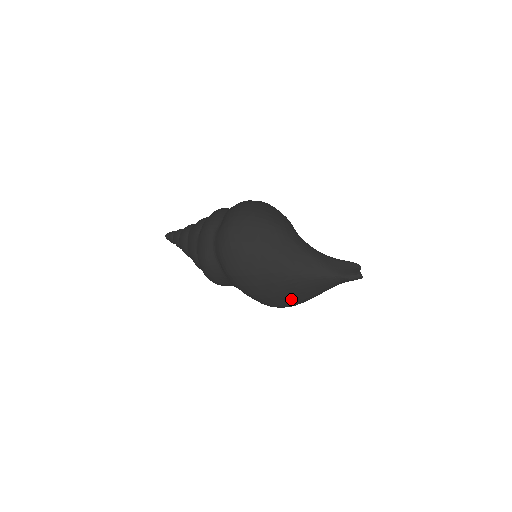
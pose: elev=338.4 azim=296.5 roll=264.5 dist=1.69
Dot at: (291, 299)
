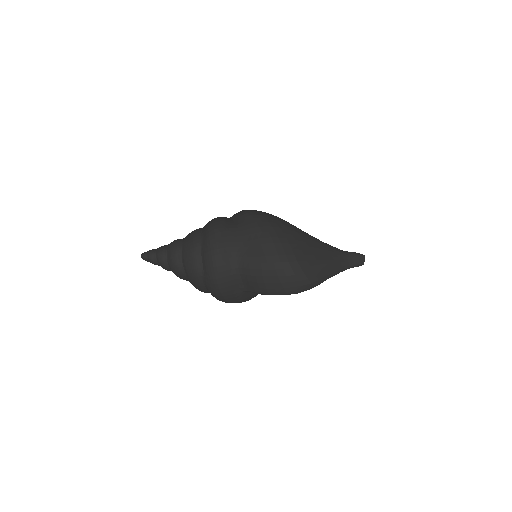
Dot at: (306, 251)
